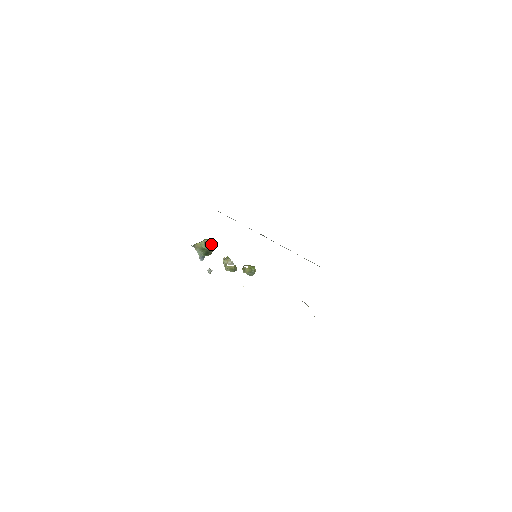
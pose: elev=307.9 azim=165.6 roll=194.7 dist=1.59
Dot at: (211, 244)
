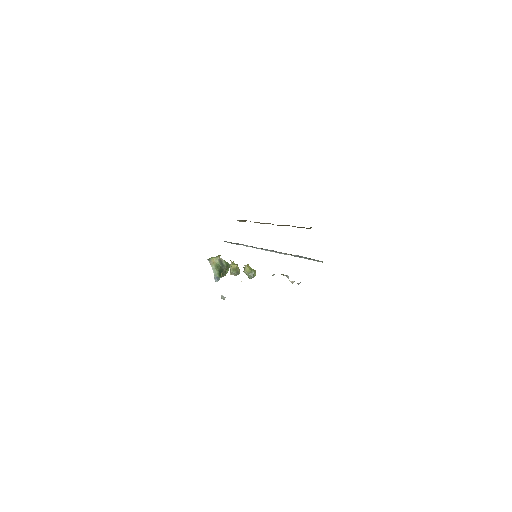
Dot at: (225, 263)
